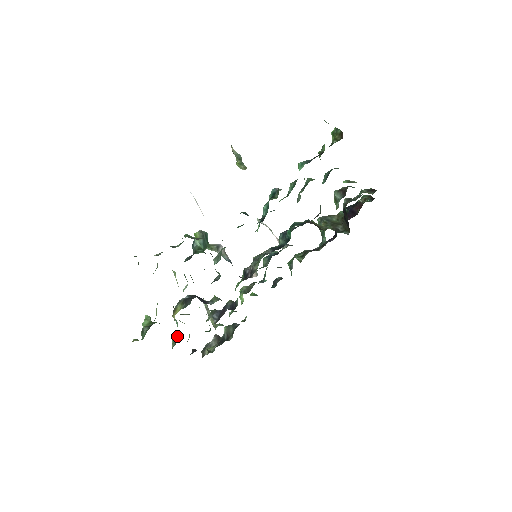
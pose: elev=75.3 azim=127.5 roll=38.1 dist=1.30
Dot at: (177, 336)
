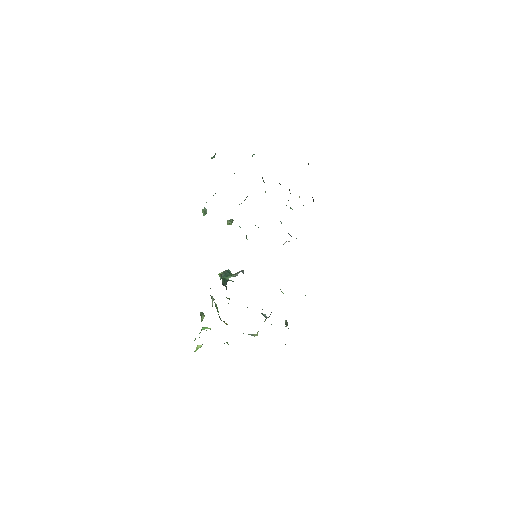
Dot at: occluded
